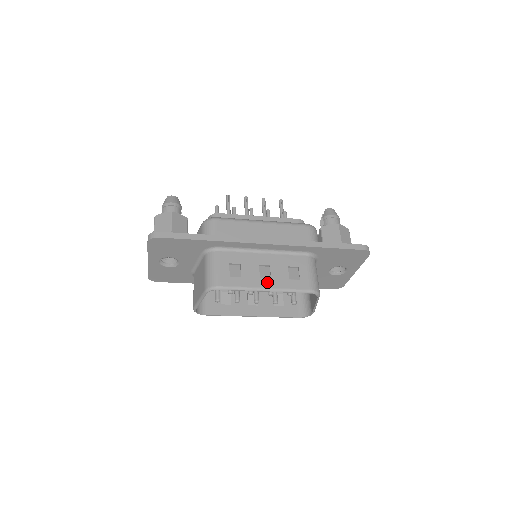
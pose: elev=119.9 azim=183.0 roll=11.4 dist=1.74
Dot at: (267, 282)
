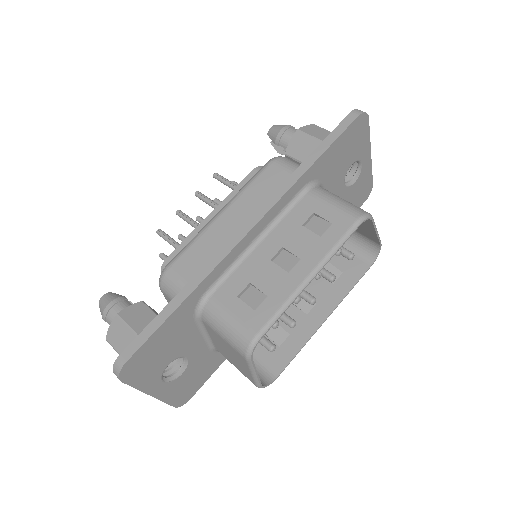
Dot at: (301, 268)
